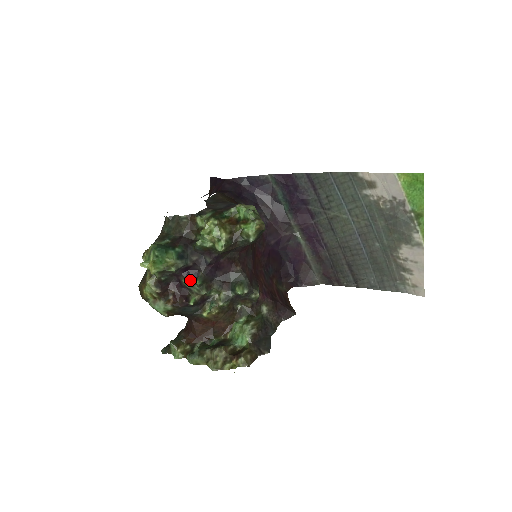
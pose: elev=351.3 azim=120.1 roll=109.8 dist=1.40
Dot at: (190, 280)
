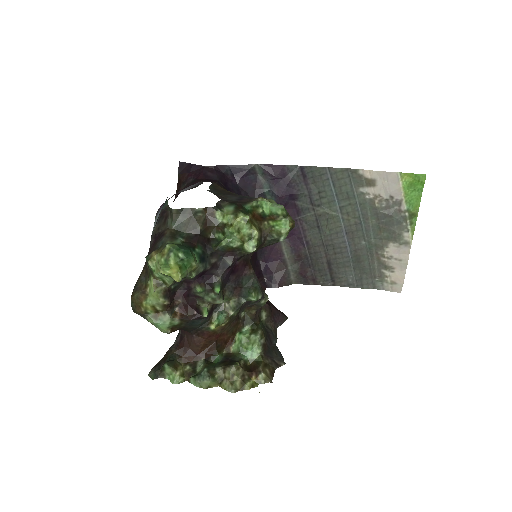
Dot at: (205, 287)
